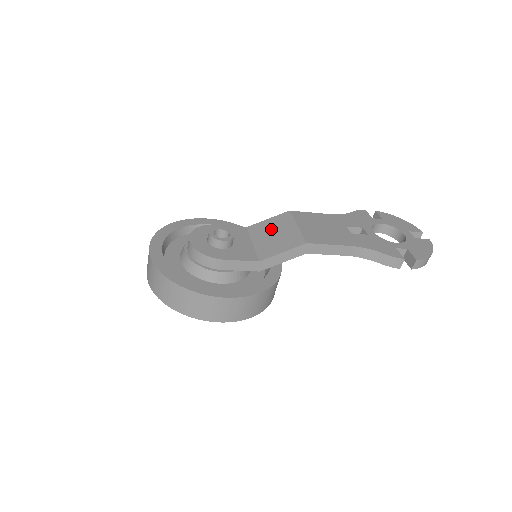
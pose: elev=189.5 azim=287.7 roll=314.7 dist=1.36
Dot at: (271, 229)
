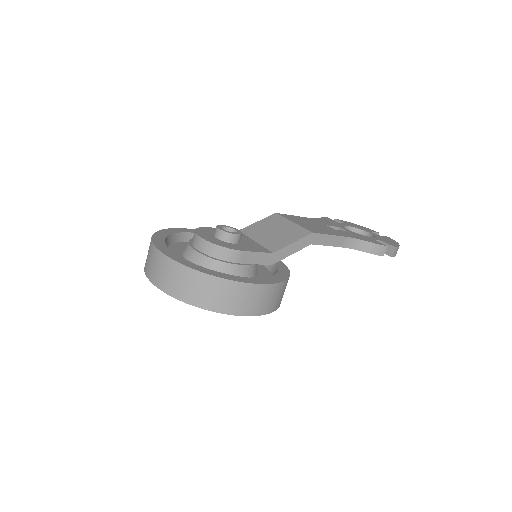
Dot at: (267, 228)
